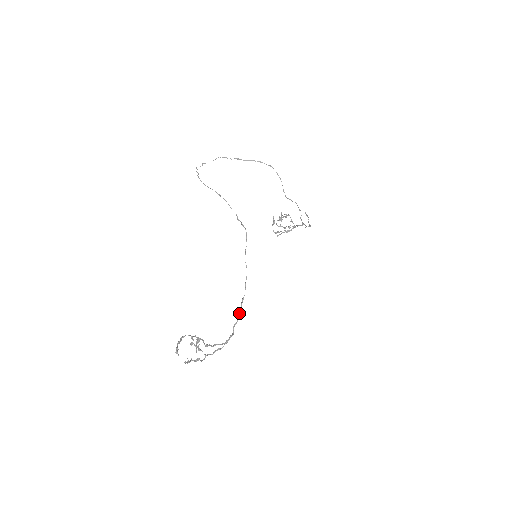
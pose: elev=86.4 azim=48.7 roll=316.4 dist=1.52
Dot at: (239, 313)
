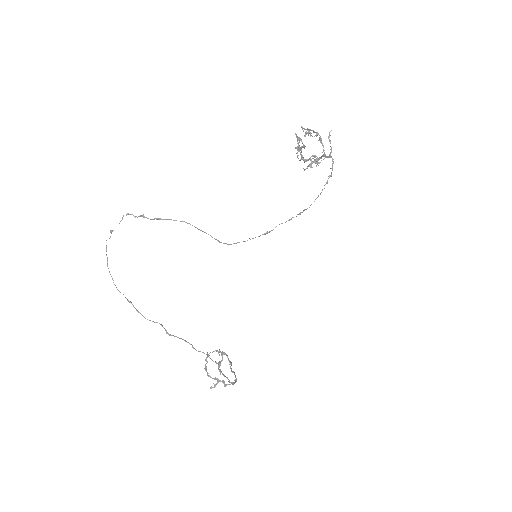
Dot at: occluded
